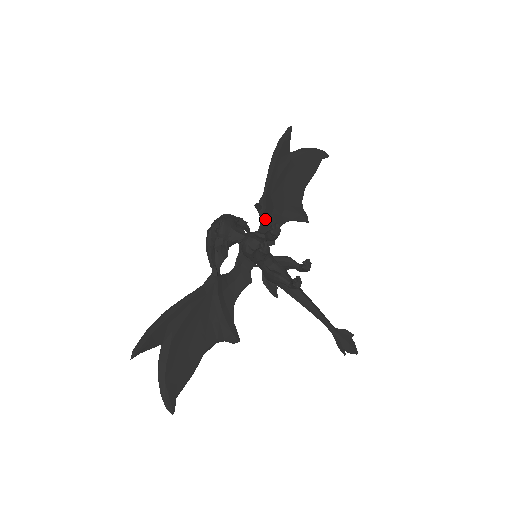
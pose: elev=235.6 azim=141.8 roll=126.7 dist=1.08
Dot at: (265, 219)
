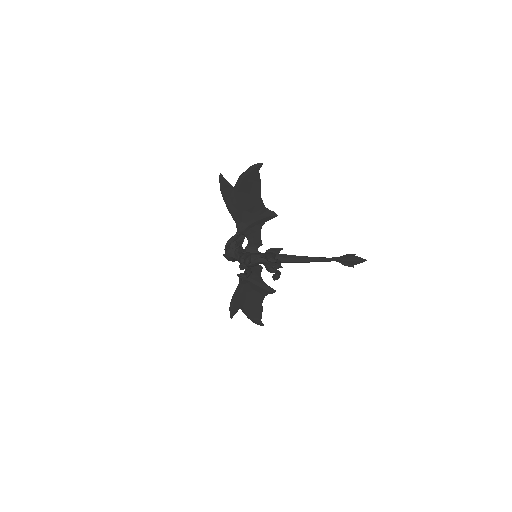
Dot at: (248, 235)
